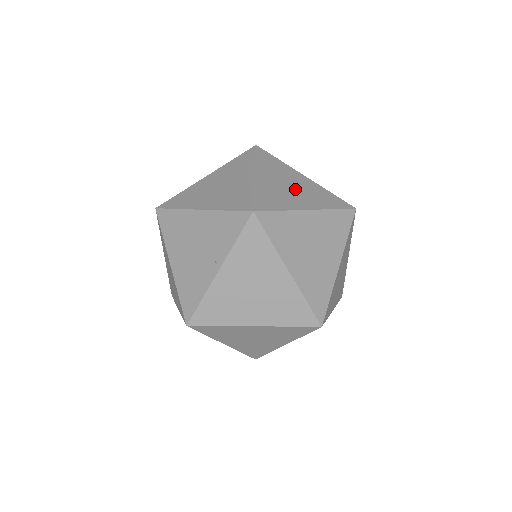
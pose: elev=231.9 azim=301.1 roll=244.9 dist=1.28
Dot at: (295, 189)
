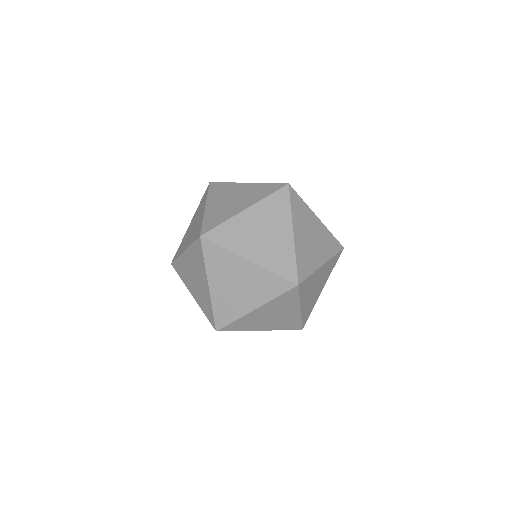
Dot at: (236, 199)
